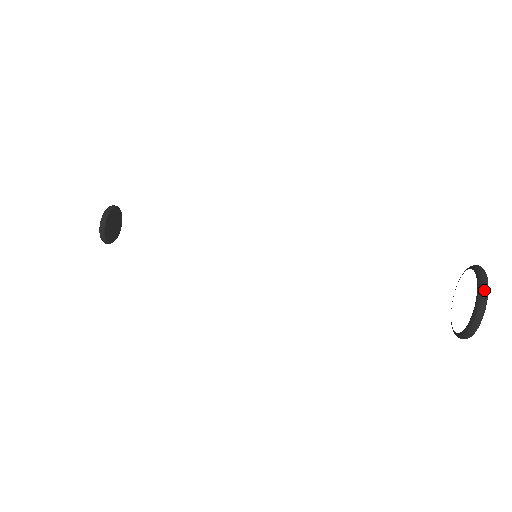
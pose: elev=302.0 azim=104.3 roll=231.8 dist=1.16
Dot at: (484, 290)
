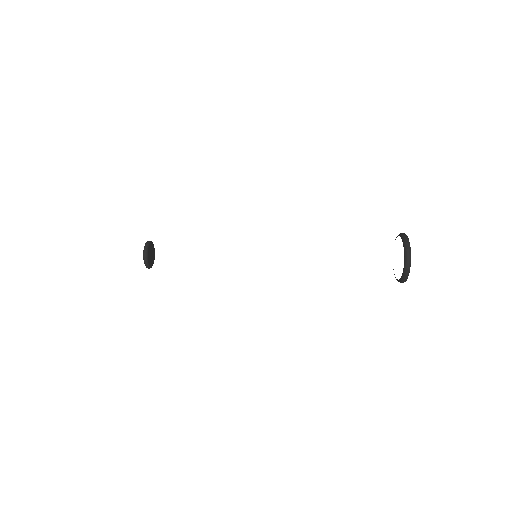
Dot at: (406, 239)
